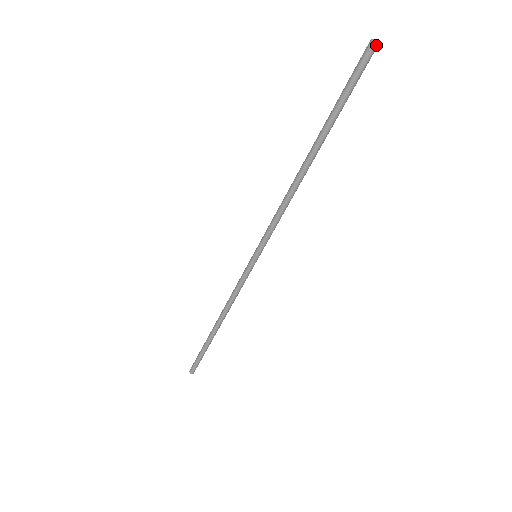
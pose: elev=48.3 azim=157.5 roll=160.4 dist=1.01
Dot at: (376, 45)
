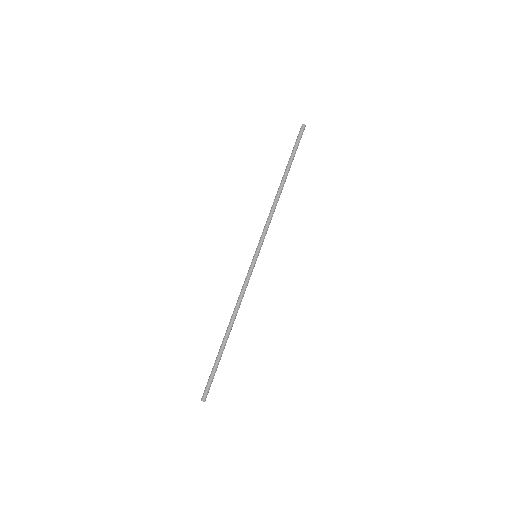
Dot at: (305, 126)
